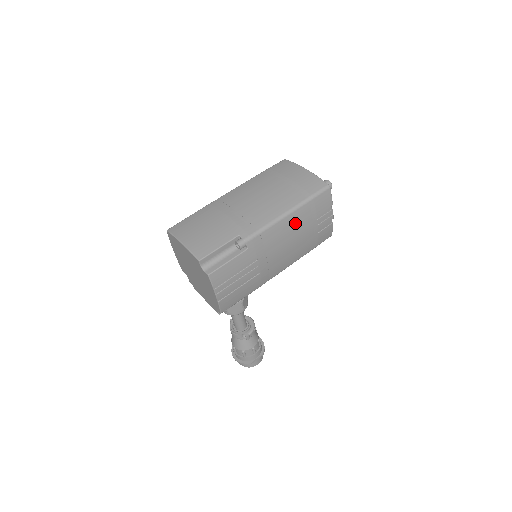
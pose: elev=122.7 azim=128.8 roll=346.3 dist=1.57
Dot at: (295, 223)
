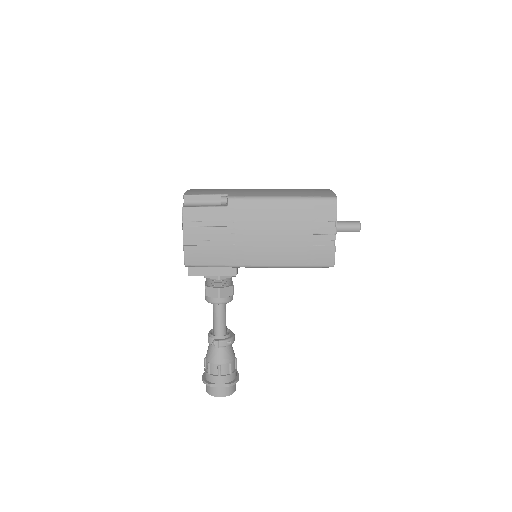
Dot at: (286, 213)
